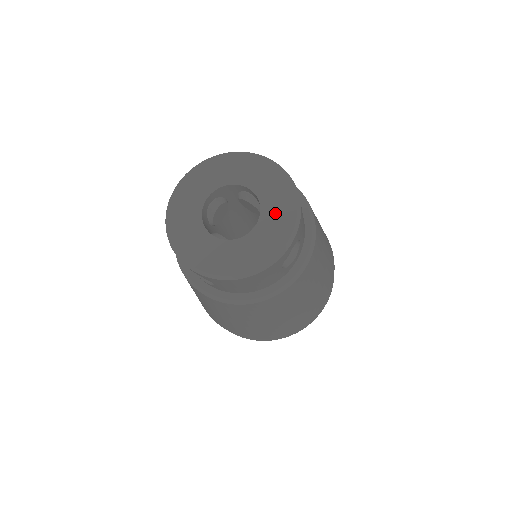
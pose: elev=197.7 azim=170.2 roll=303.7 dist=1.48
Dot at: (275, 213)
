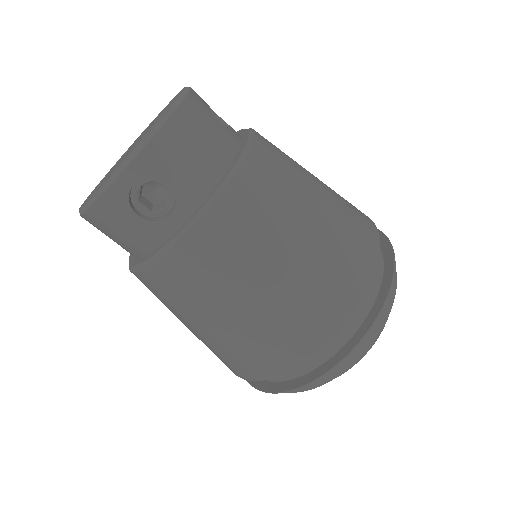
Dot at: occluded
